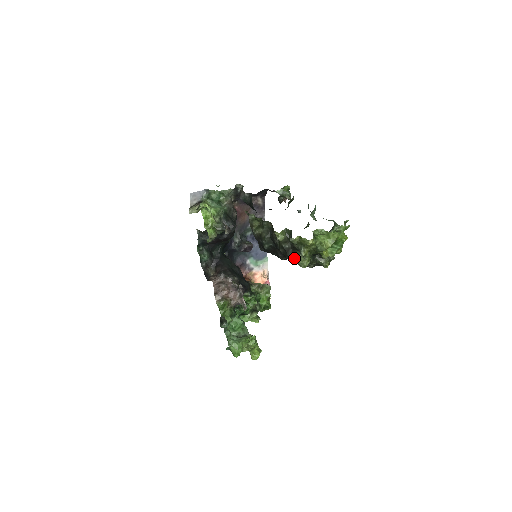
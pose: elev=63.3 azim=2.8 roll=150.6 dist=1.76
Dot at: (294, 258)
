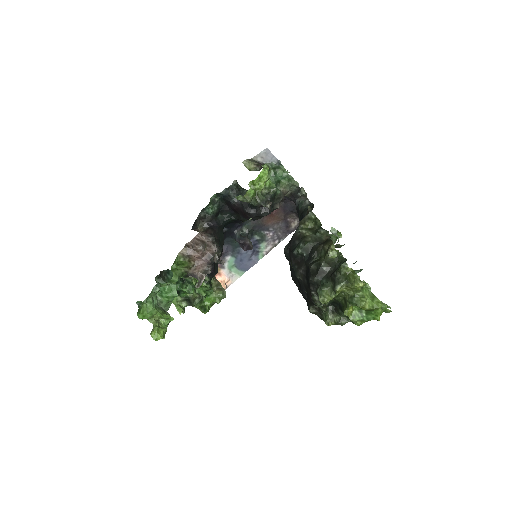
Dot at: (316, 285)
